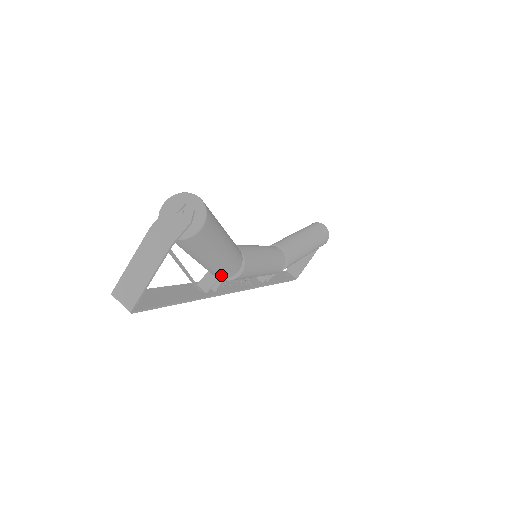
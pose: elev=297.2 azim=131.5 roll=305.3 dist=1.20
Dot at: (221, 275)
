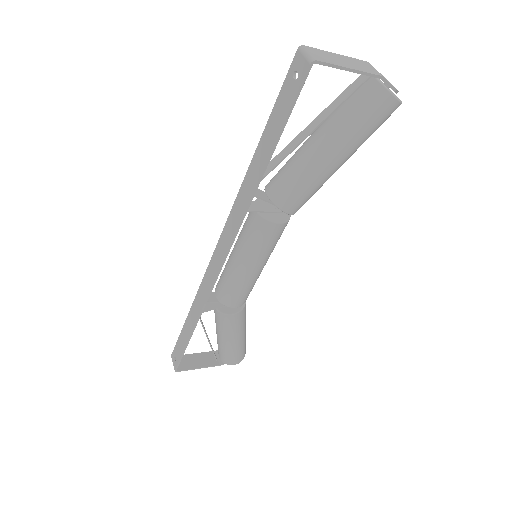
Dot at: (285, 194)
